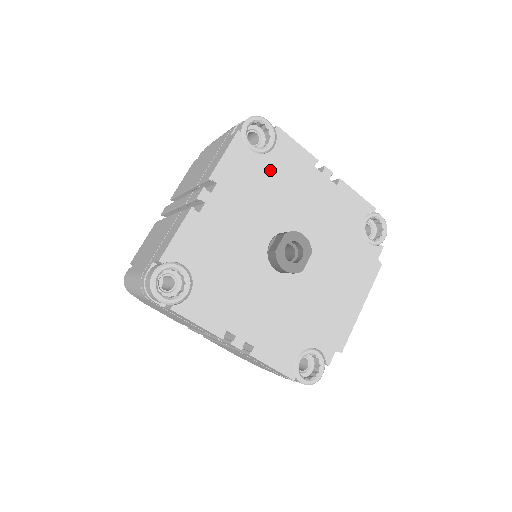
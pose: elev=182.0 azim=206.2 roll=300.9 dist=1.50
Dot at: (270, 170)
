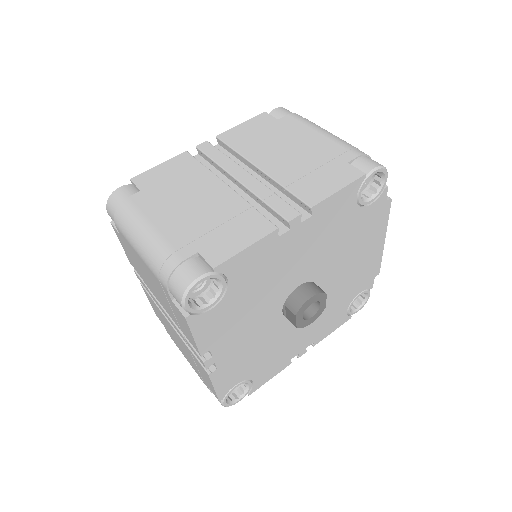
Dot at: (241, 293)
